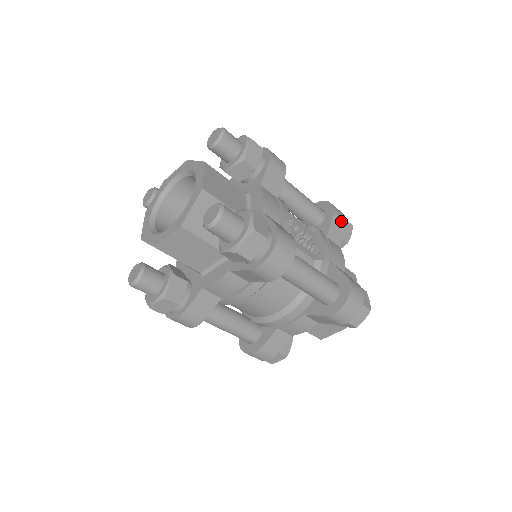
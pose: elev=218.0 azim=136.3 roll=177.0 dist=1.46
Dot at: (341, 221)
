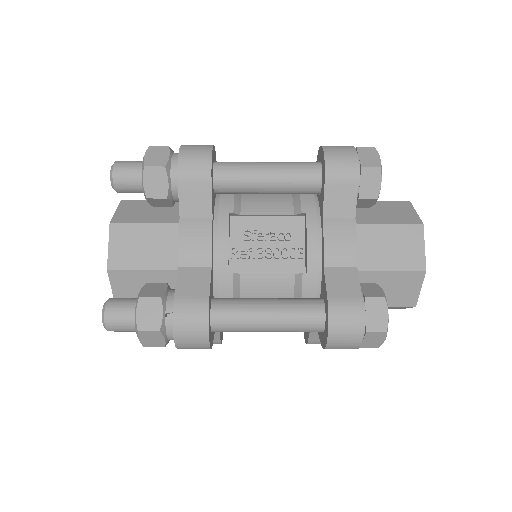
Dot at: (345, 180)
